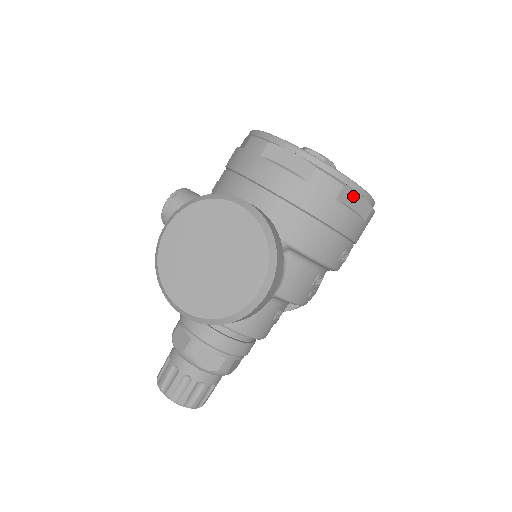
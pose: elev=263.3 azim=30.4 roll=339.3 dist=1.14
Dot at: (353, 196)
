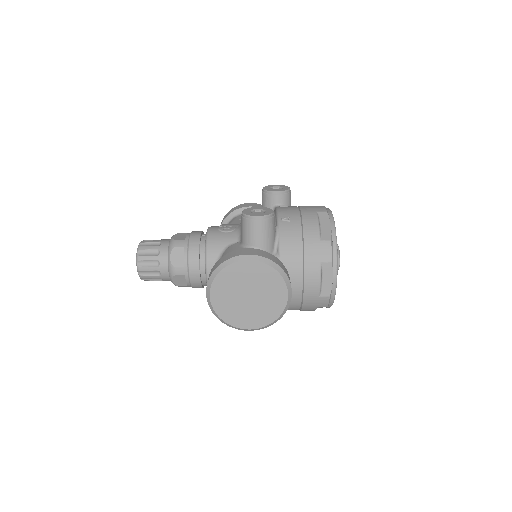
Dot at: occluded
